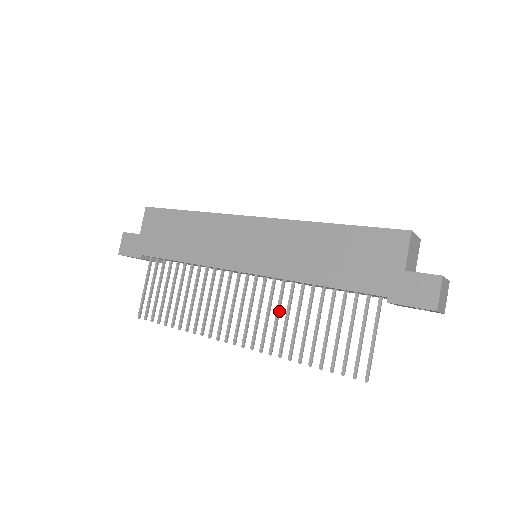
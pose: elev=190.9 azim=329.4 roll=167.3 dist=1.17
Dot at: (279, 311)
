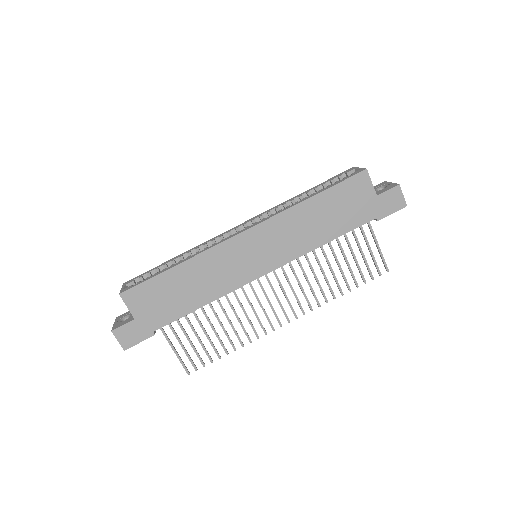
Dot at: (307, 277)
